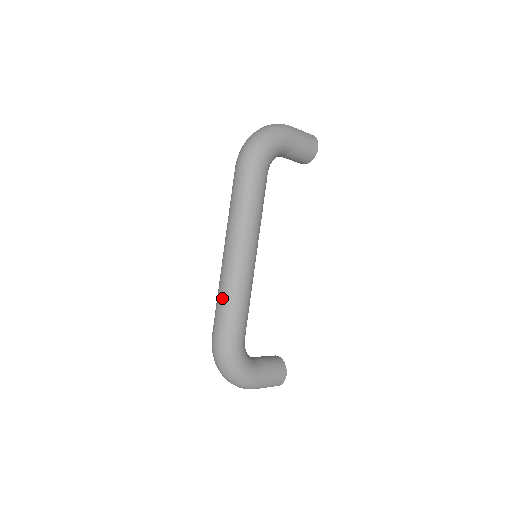
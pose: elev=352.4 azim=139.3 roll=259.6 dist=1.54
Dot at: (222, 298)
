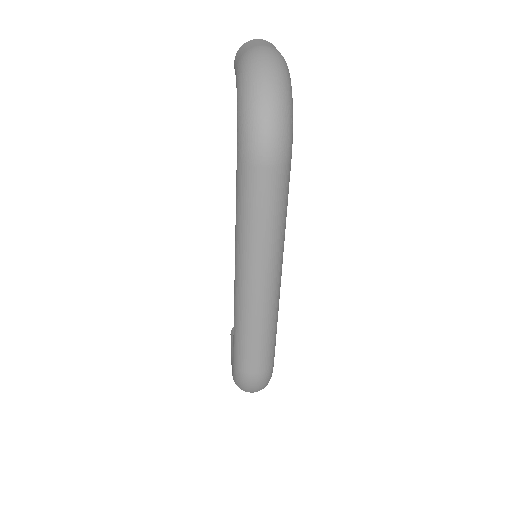
Dot at: (261, 336)
